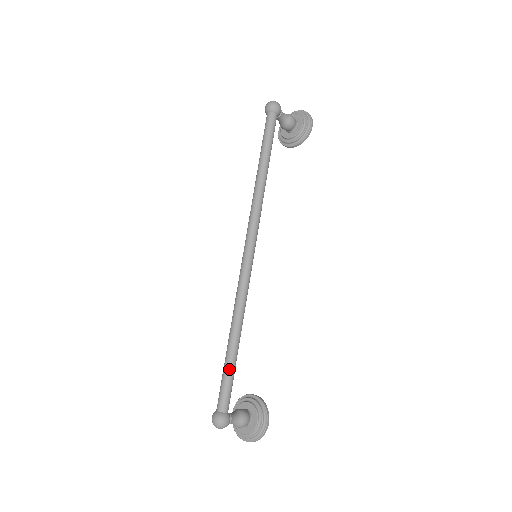
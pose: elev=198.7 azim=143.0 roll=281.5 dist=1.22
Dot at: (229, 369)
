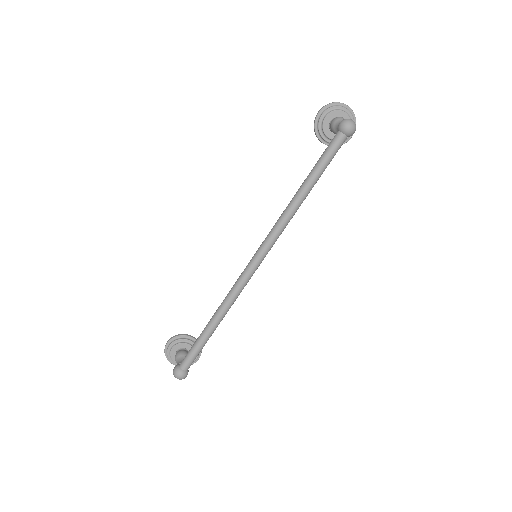
Dot at: (204, 345)
